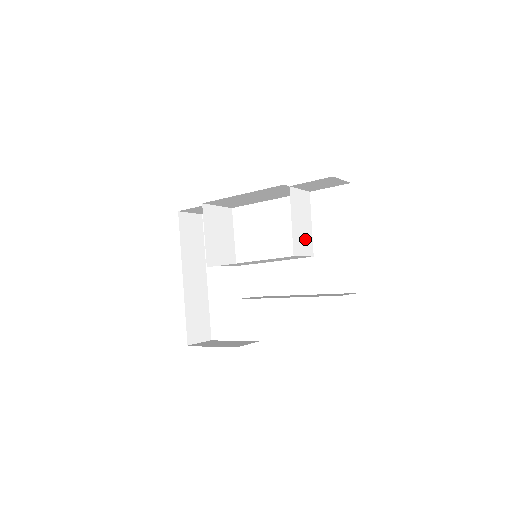
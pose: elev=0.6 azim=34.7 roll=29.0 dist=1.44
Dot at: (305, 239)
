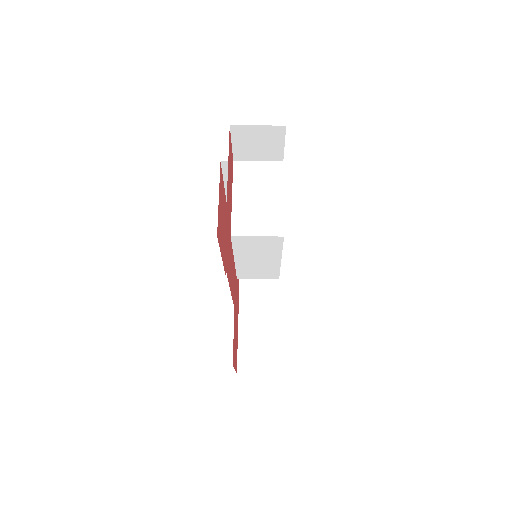
Dot at: (264, 216)
